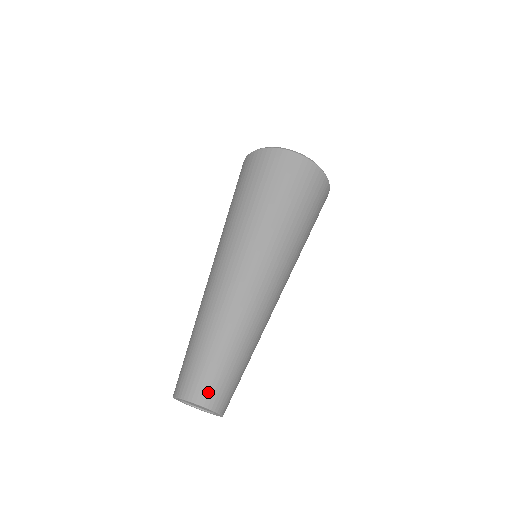
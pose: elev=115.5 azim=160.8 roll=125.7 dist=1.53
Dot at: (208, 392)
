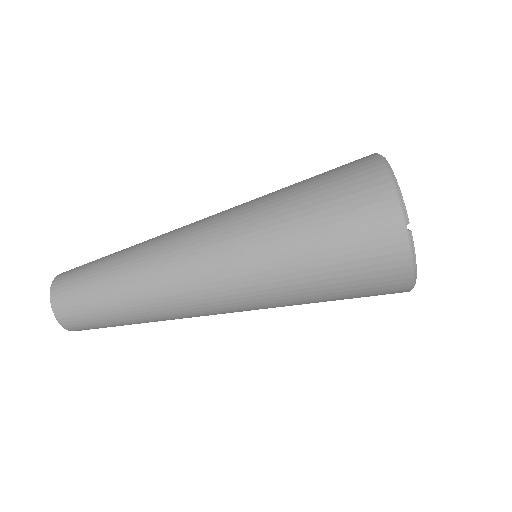
Dot at: (64, 296)
